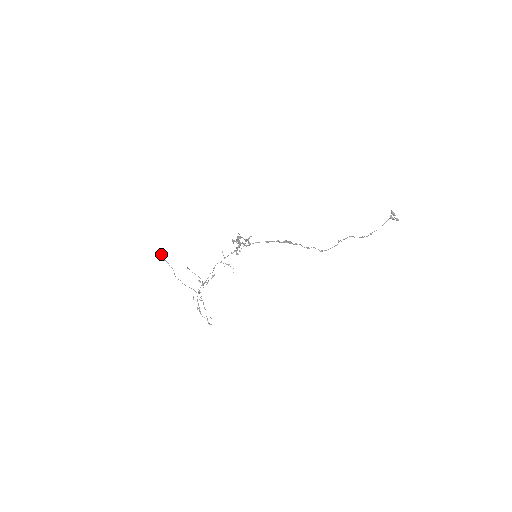
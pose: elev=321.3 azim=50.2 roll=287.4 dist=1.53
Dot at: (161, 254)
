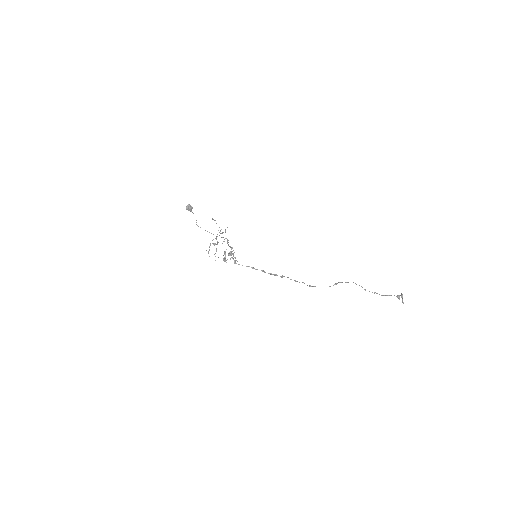
Dot at: (187, 209)
